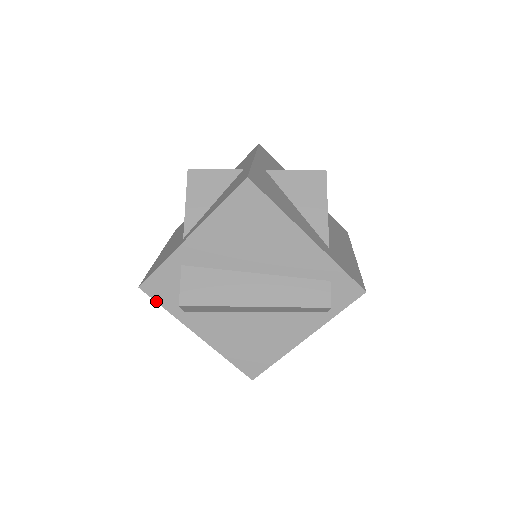
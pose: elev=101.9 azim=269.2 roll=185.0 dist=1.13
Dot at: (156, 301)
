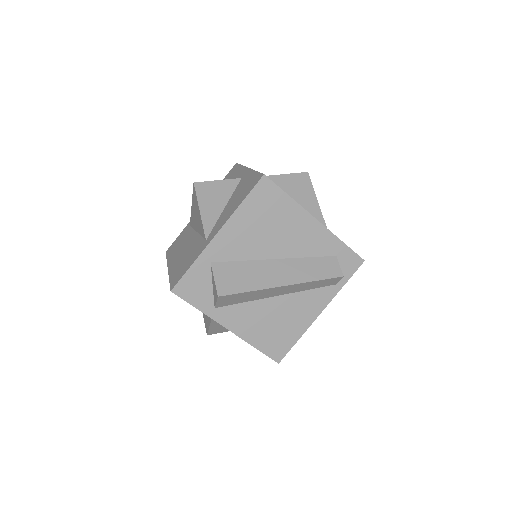
Dot at: (188, 302)
